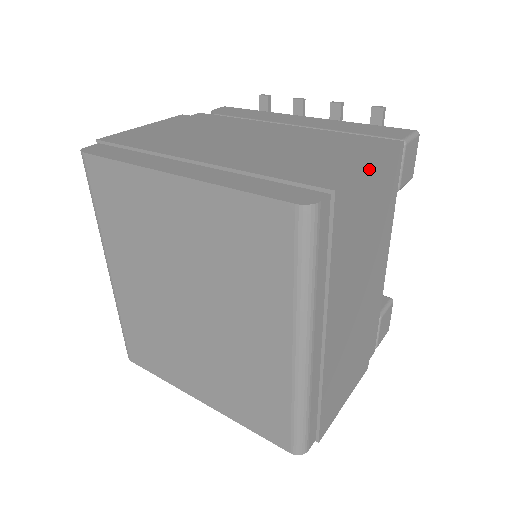
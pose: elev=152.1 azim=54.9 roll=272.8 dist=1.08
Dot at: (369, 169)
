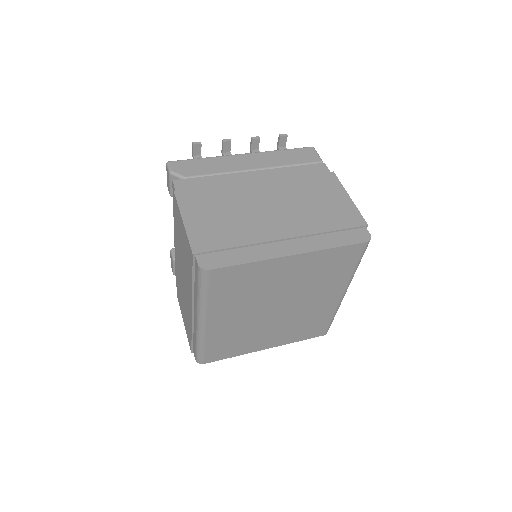
Dot at: (350, 199)
